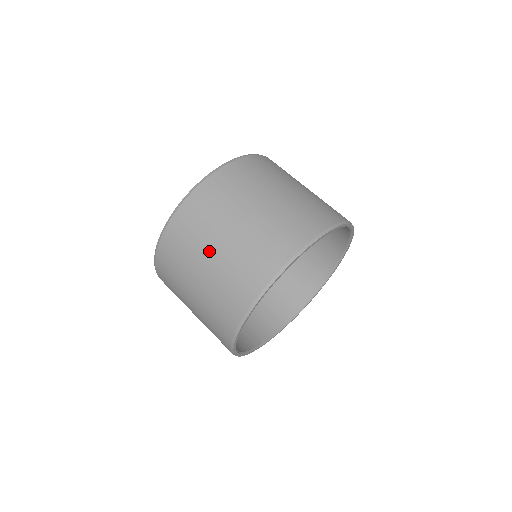
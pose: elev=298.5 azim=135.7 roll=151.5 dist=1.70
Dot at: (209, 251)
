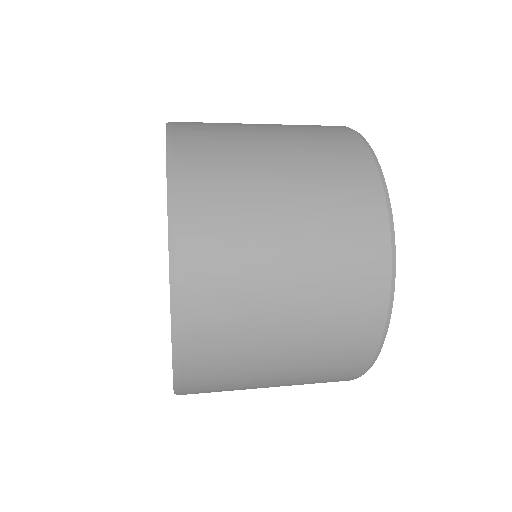
Dot at: (277, 218)
